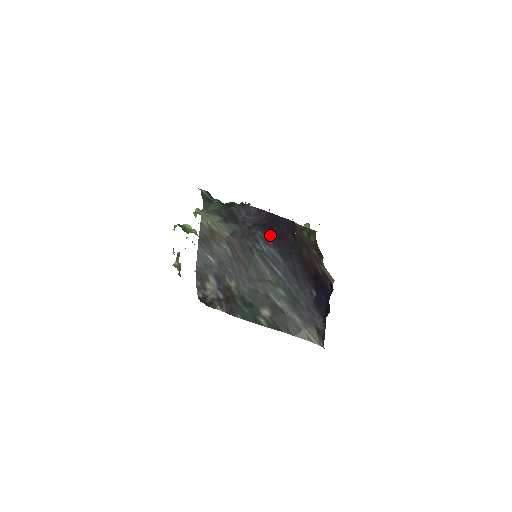
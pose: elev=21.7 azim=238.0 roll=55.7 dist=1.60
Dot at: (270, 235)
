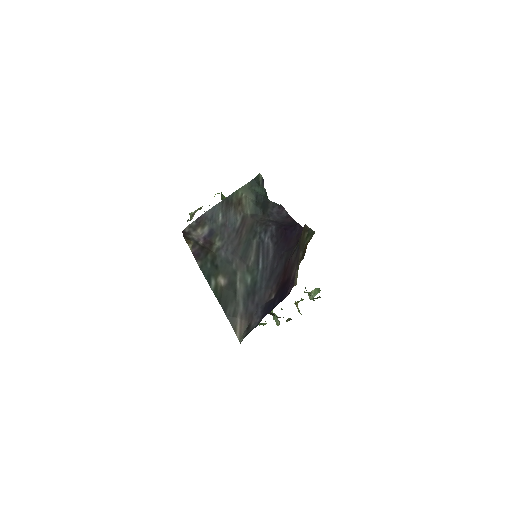
Dot at: (280, 234)
